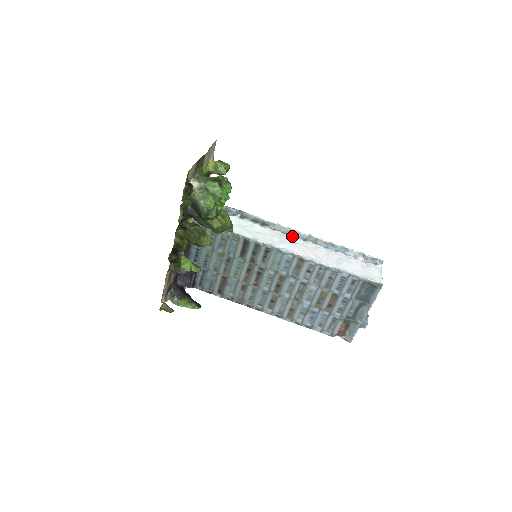
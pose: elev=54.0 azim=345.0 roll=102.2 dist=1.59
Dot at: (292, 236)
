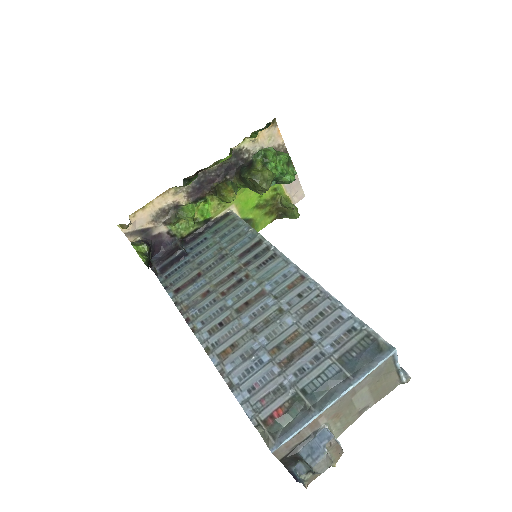
Dot at: occluded
